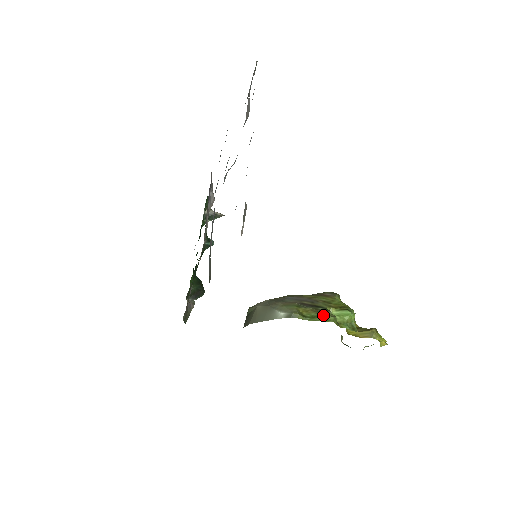
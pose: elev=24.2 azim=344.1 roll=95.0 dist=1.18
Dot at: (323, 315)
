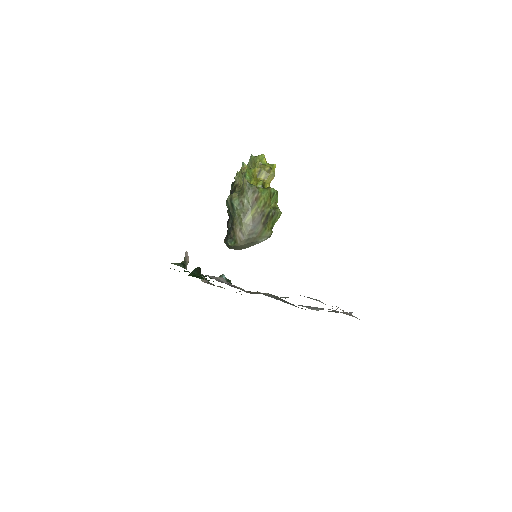
Dot at: (276, 217)
